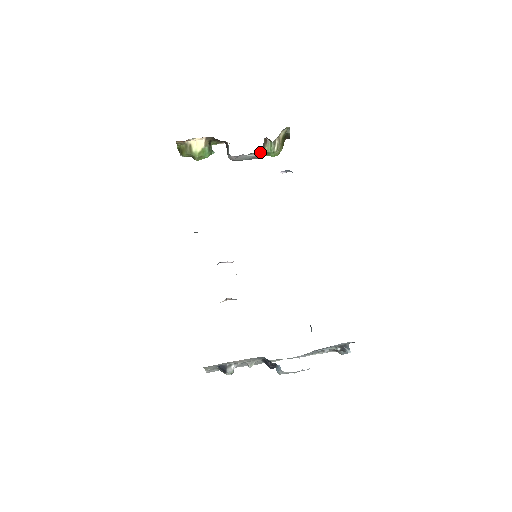
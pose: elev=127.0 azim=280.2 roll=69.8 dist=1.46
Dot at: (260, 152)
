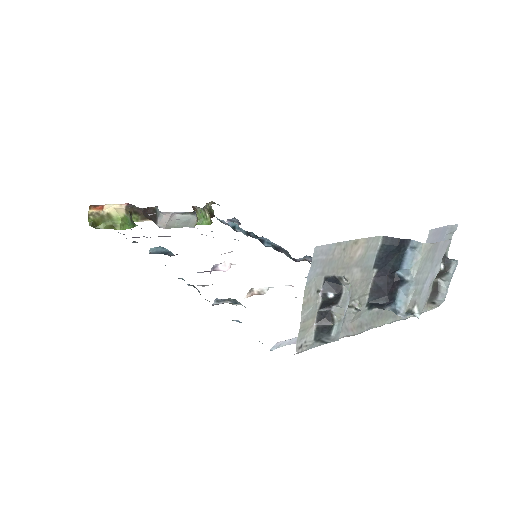
Dot at: (194, 214)
